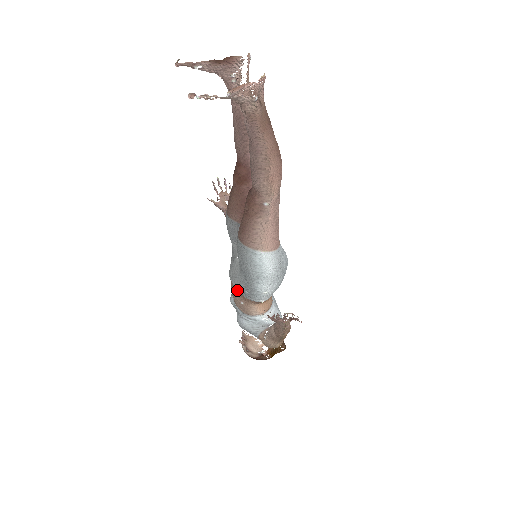
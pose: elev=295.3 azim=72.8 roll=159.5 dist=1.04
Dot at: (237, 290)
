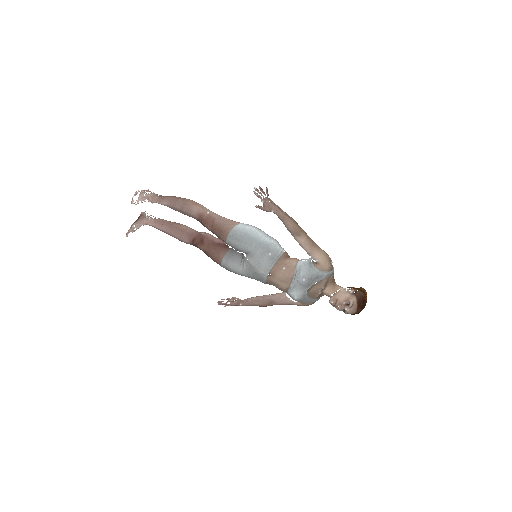
Dot at: (272, 267)
